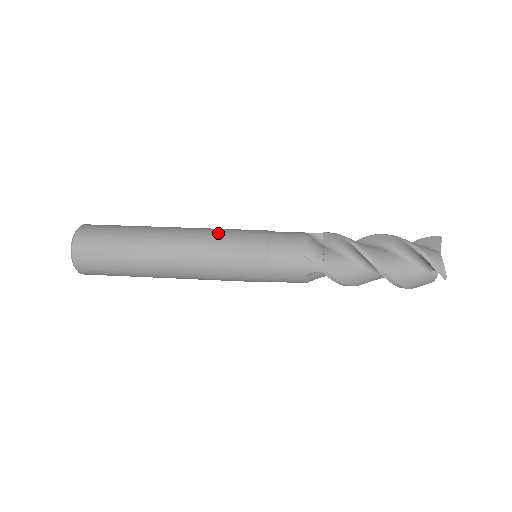
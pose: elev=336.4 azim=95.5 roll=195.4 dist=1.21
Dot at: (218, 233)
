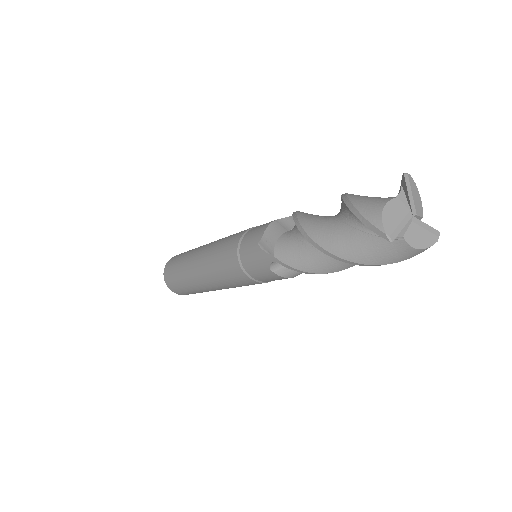
Dot at: (221, 240)
